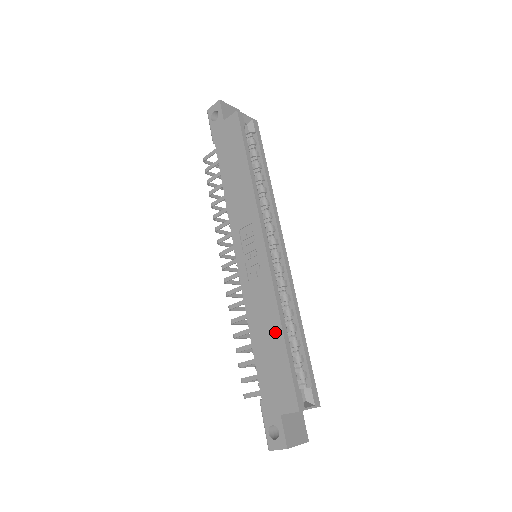
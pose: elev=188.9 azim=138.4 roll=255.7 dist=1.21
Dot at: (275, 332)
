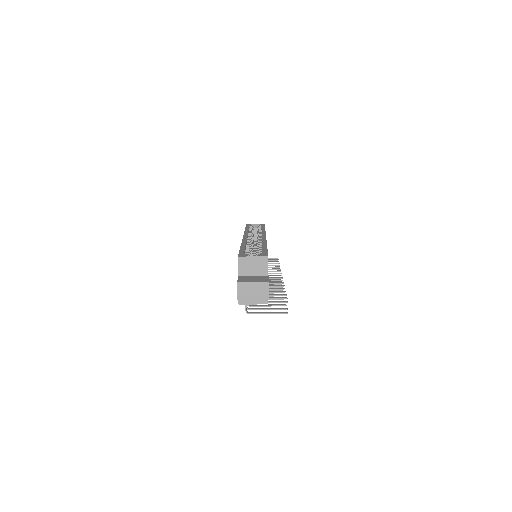
Dot at: occluded
